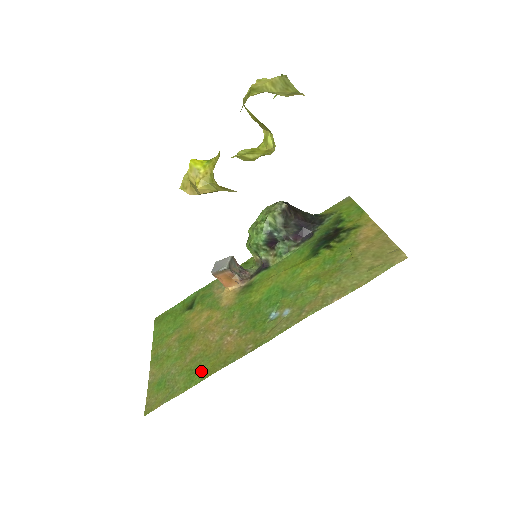
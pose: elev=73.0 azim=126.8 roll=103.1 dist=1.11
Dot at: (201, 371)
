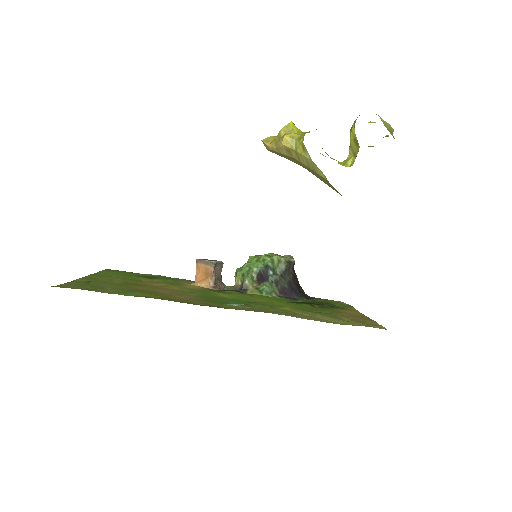
Dot at: (138, 293)
